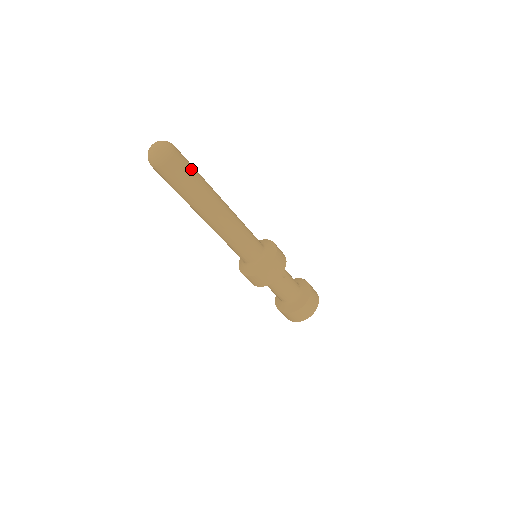
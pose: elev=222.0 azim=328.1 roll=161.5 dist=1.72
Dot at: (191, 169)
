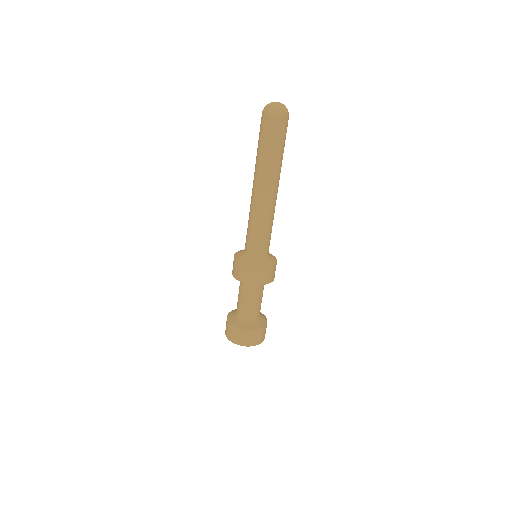
Dot at: occluded
